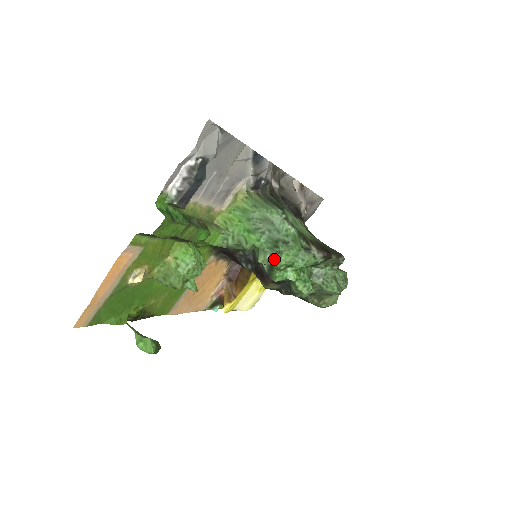
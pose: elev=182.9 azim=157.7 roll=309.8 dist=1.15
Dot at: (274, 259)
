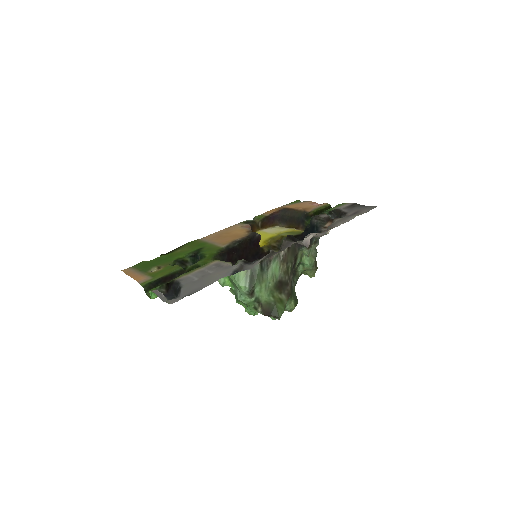
Dot at: occluded
